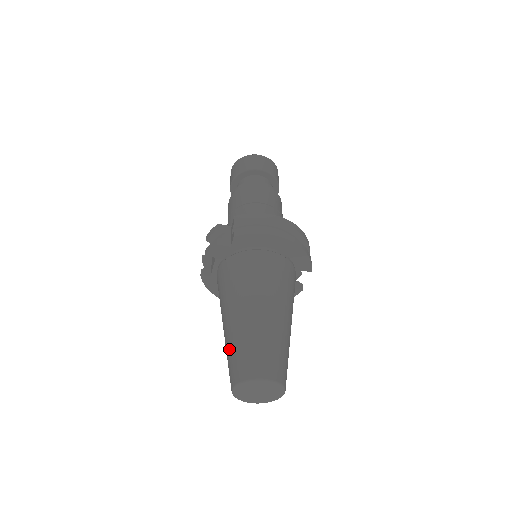
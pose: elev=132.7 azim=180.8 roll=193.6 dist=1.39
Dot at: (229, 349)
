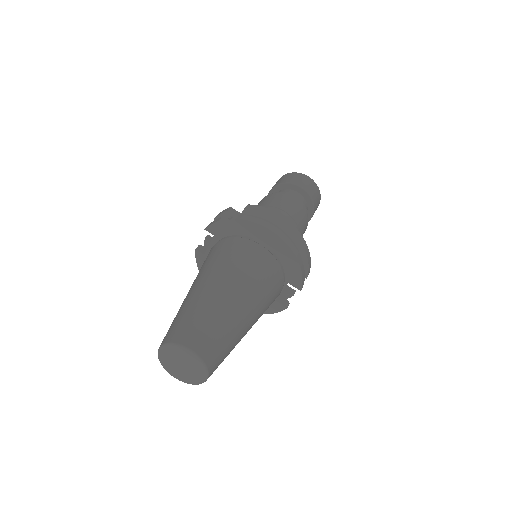
Dot at: (177, 314)
